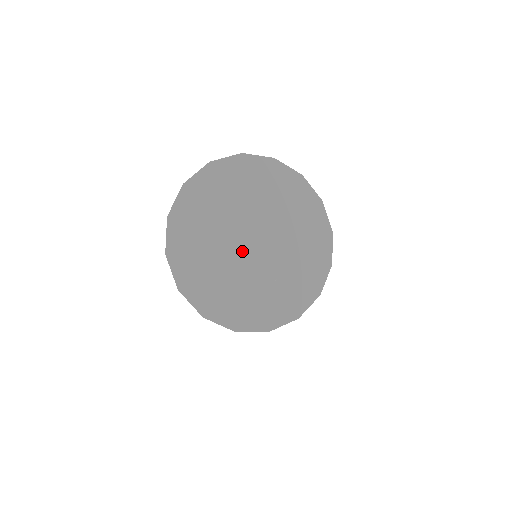
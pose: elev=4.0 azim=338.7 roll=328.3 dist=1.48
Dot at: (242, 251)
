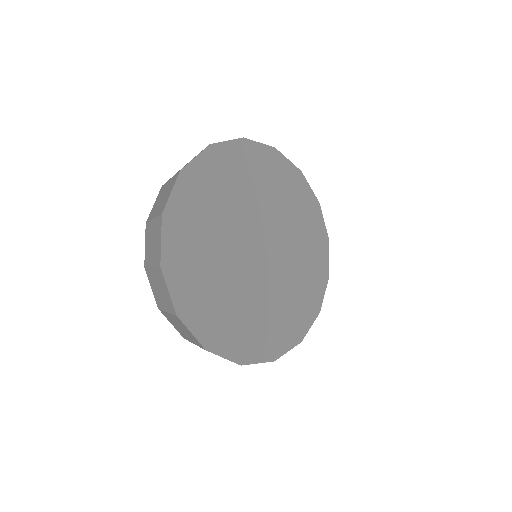
Dot at: (256, 271)
